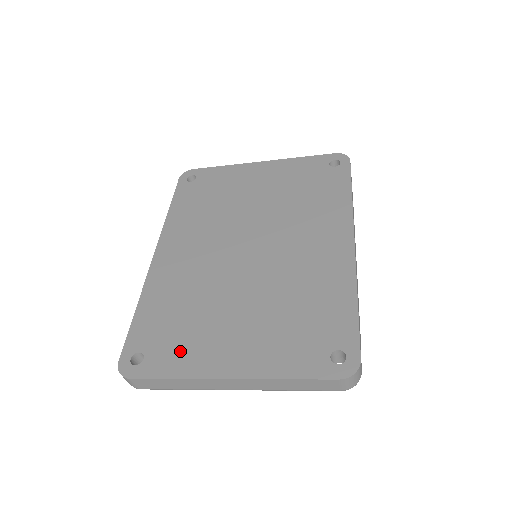
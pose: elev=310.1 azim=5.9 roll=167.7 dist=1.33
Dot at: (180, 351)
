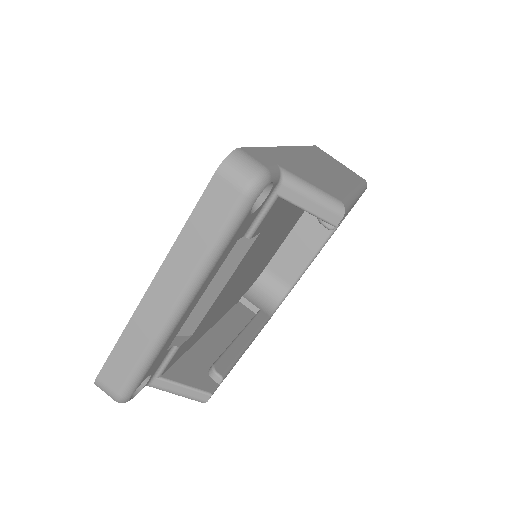
Dot at: occluded
